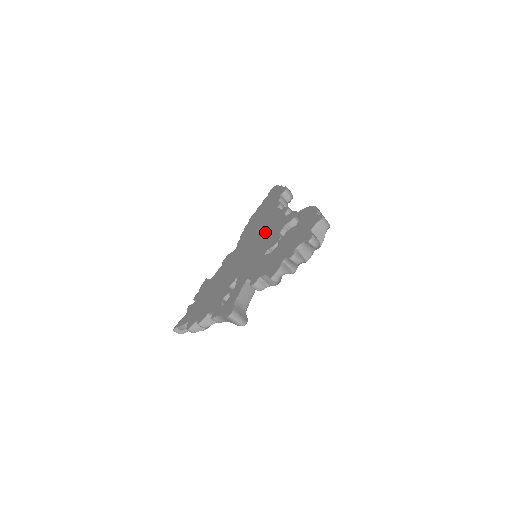
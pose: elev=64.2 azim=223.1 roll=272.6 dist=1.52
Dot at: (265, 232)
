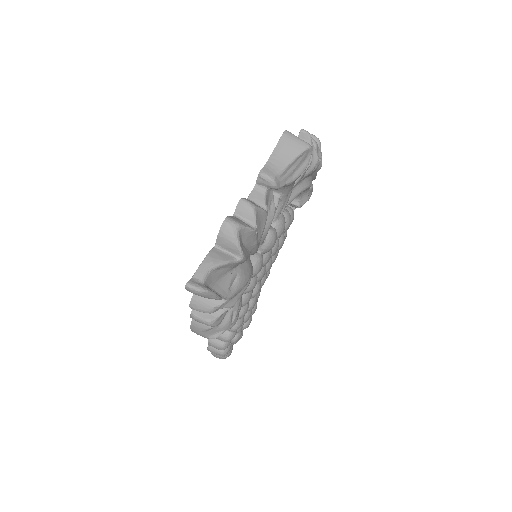
Dot at: occluded
